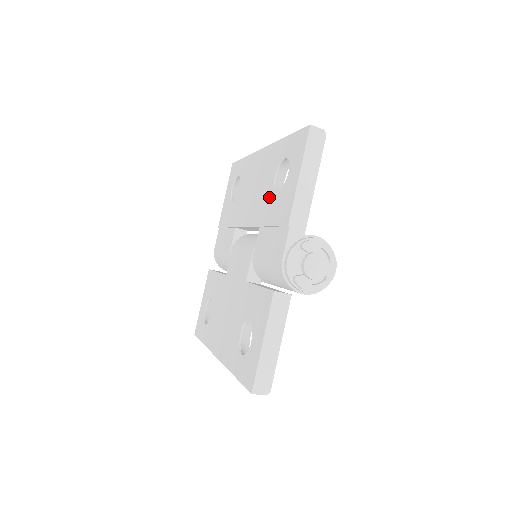
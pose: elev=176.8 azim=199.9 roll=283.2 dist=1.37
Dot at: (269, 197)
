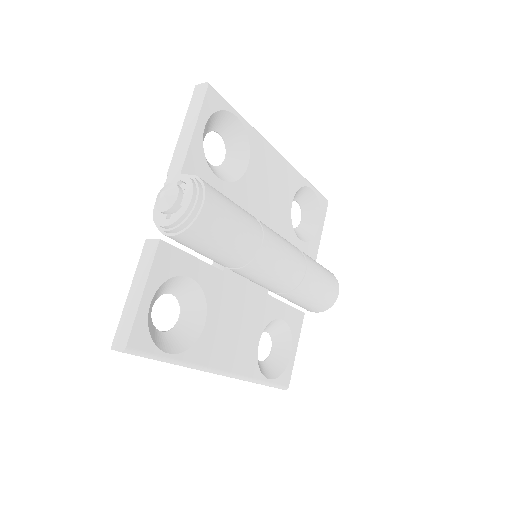
Dot at: occluded
